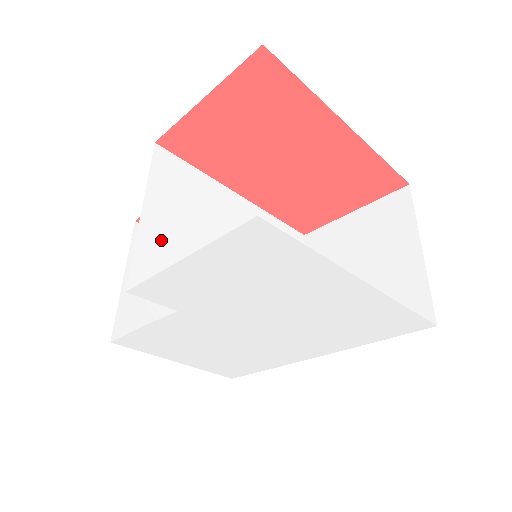
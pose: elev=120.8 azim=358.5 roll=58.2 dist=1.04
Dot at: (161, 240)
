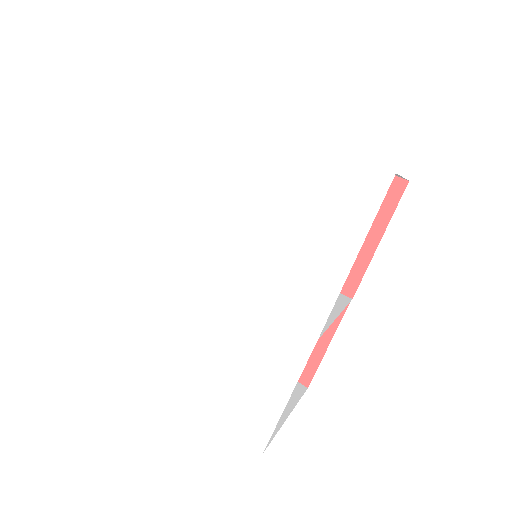
Dot at: occluded
